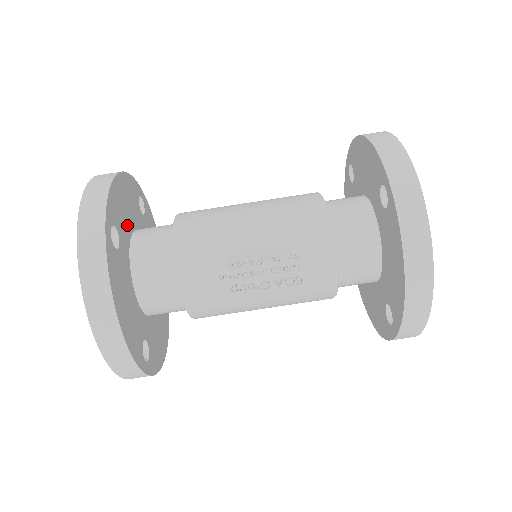
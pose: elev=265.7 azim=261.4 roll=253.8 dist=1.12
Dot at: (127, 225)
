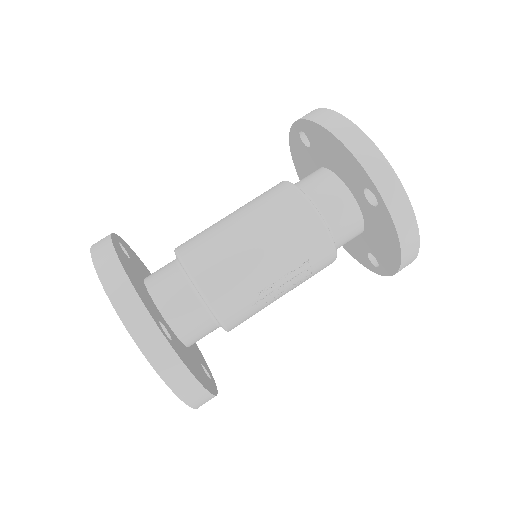
Dot at: (149, 298)
